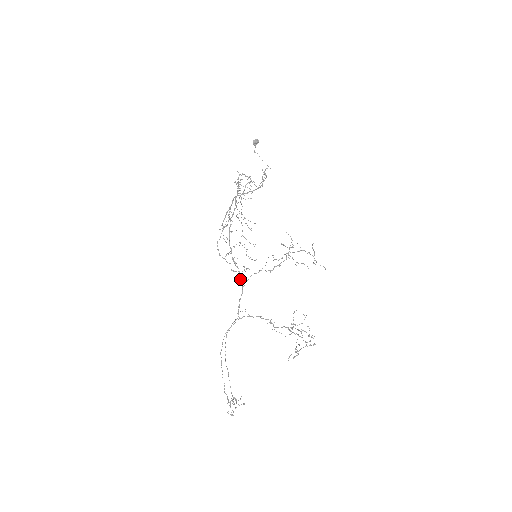
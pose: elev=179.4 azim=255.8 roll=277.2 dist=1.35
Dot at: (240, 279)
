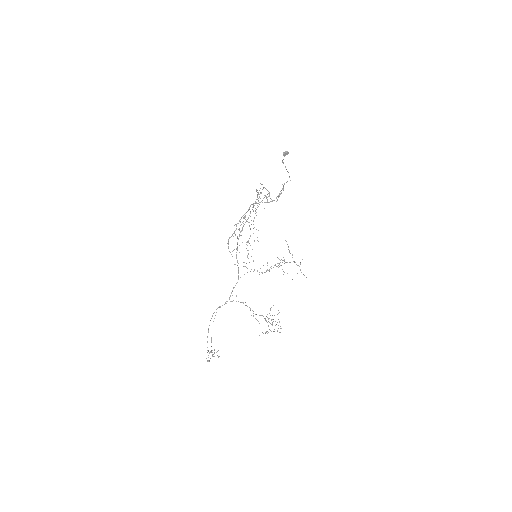
Dot at: (238, 273)
